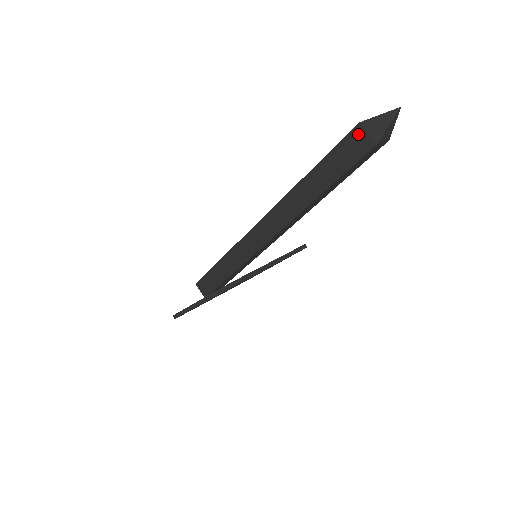
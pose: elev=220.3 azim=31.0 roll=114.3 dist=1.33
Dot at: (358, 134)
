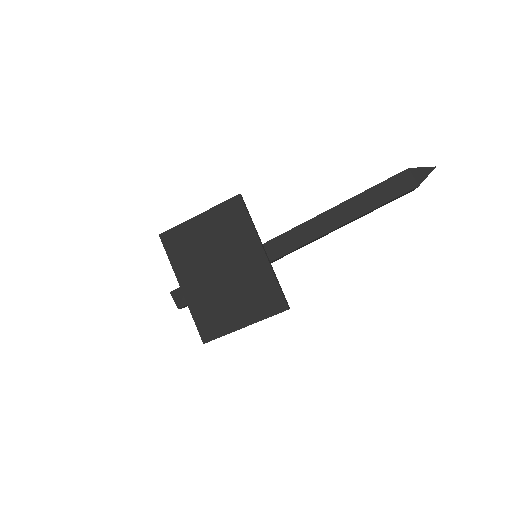
Dot at: occluded
